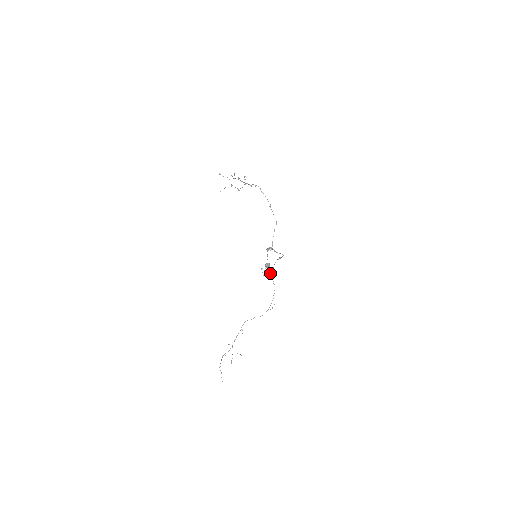
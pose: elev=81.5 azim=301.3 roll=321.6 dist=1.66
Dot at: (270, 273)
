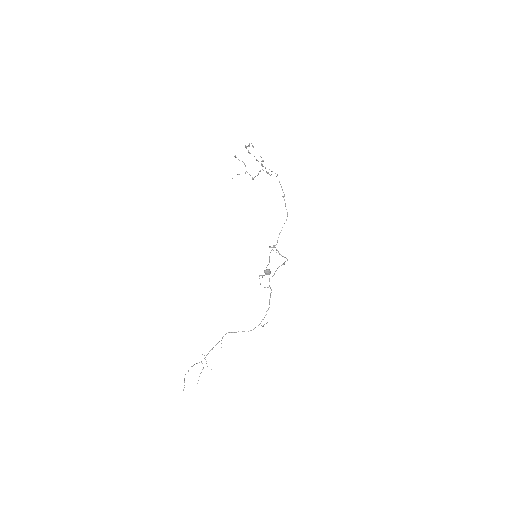
Dot at: occluded
